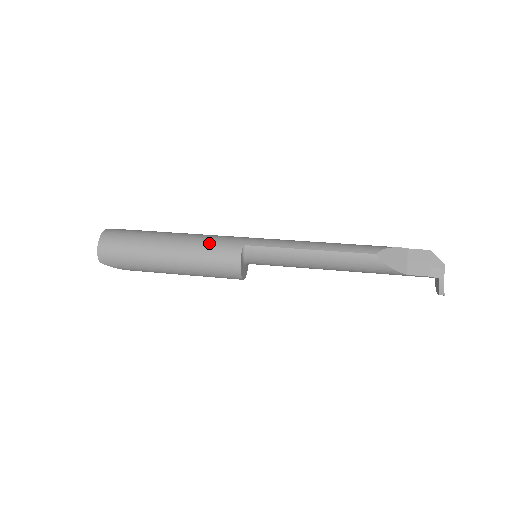
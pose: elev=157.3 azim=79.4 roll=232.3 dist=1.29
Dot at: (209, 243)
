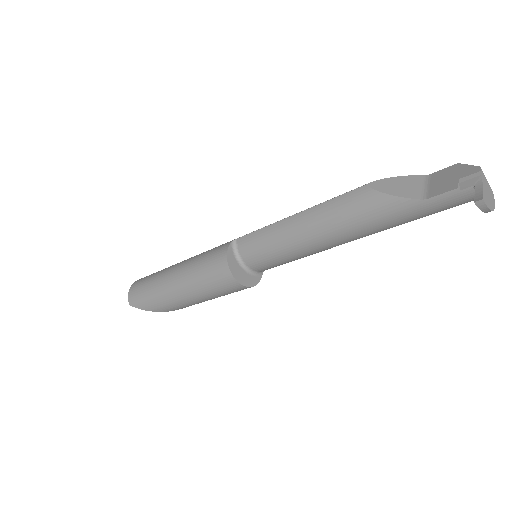
Dot at: (207, 251)
